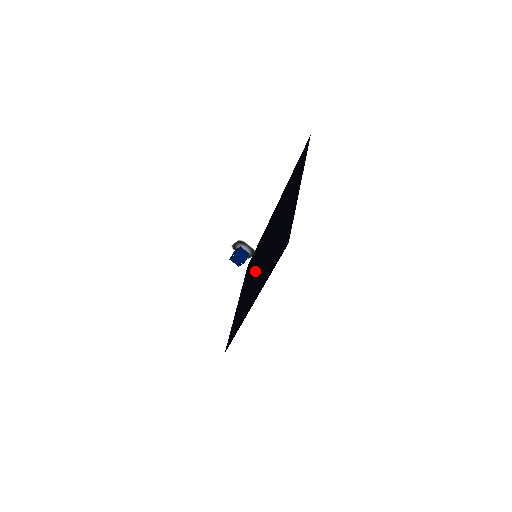
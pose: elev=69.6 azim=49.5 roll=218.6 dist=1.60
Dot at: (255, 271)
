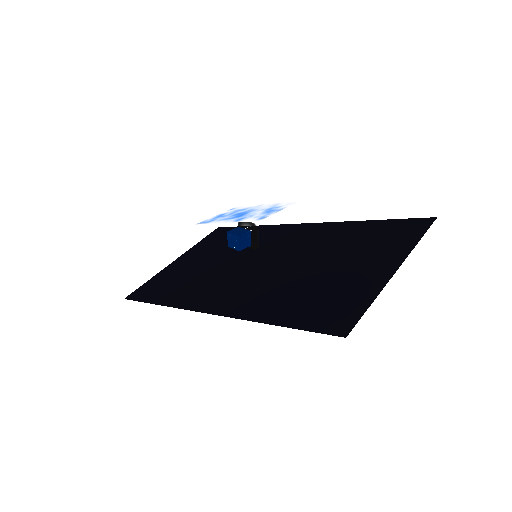
Dot at: (237, 263)
